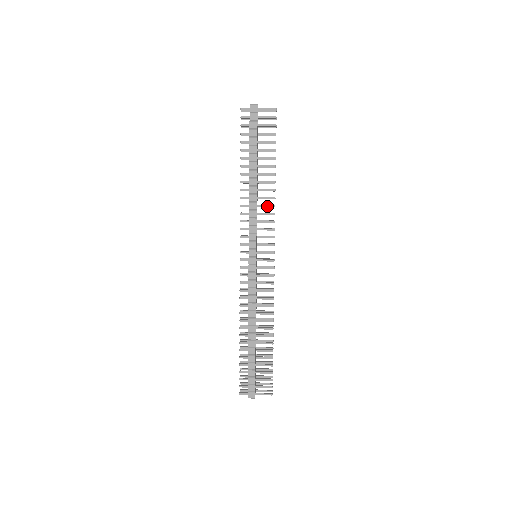
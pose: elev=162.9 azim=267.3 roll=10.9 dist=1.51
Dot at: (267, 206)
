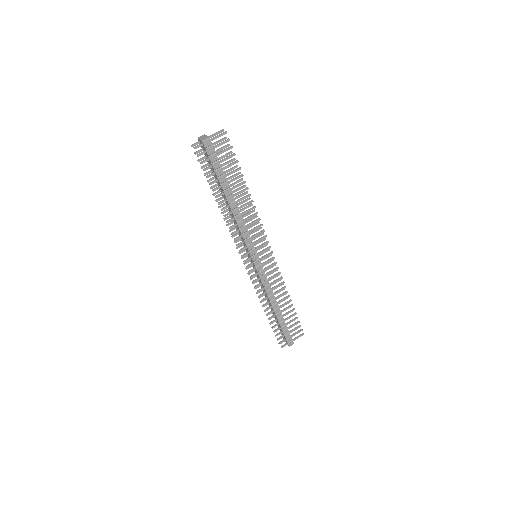
Dot at: occluded
